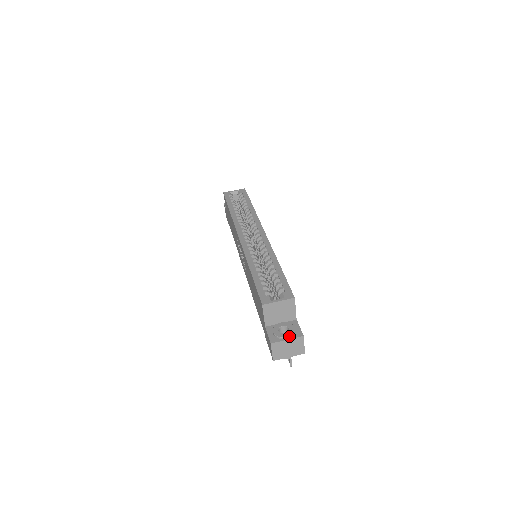
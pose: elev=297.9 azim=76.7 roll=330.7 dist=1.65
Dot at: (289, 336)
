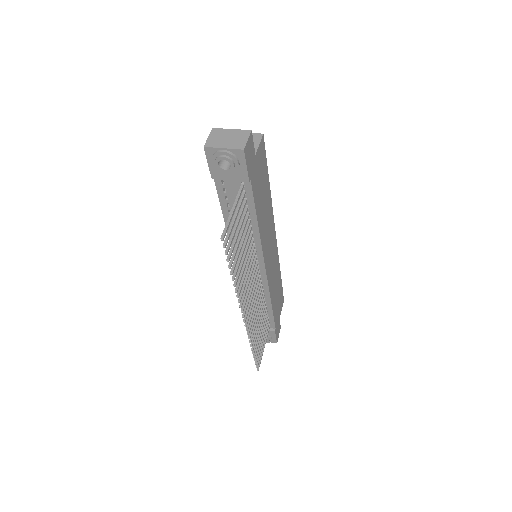
Dot at: (236, 129)
